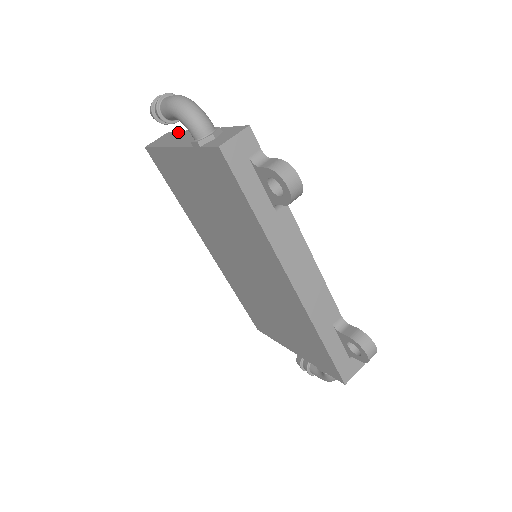
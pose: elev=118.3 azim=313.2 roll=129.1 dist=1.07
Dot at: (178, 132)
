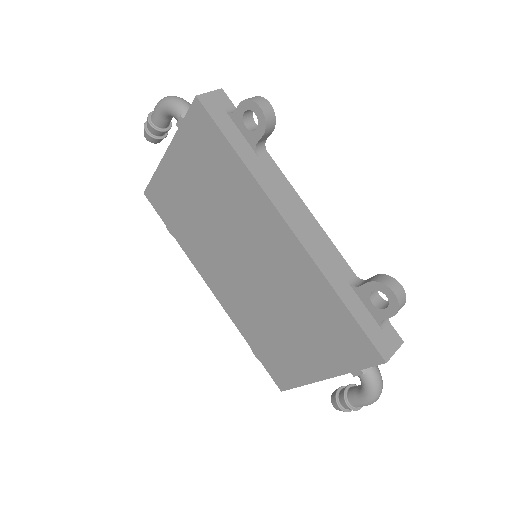
Dot at: occluded
